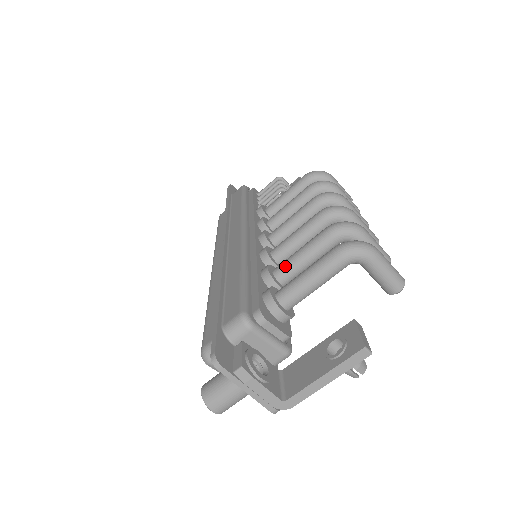
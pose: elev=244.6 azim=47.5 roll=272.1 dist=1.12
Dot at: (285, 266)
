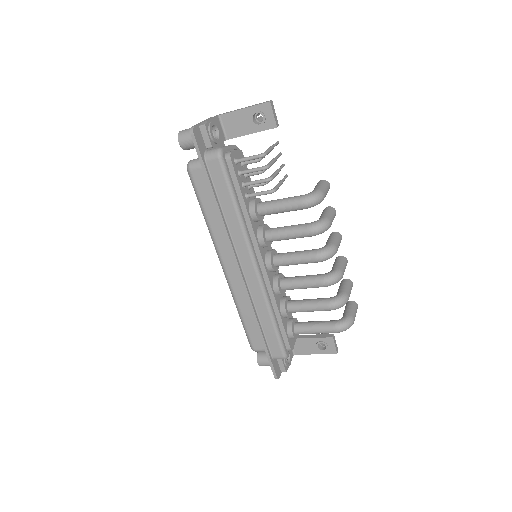
Dot at: occluded
